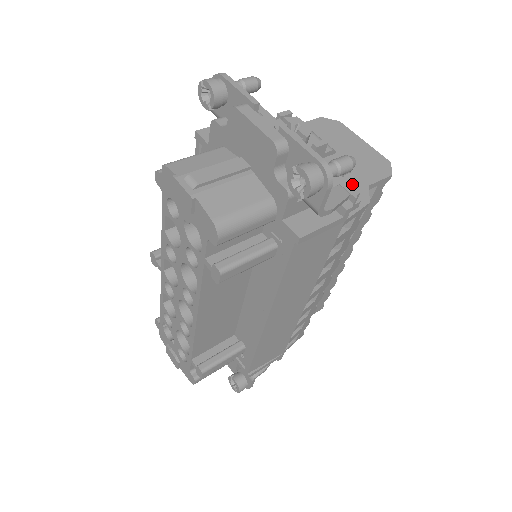
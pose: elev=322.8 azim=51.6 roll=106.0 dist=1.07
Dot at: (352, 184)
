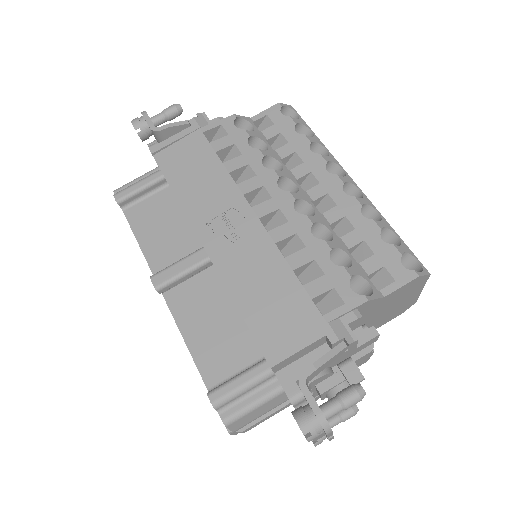
Dot at: occluded
